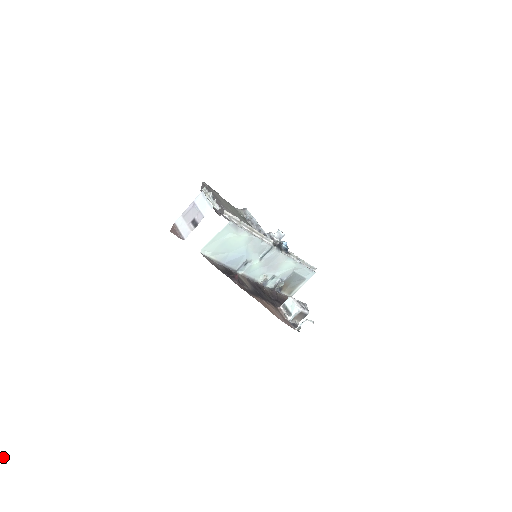
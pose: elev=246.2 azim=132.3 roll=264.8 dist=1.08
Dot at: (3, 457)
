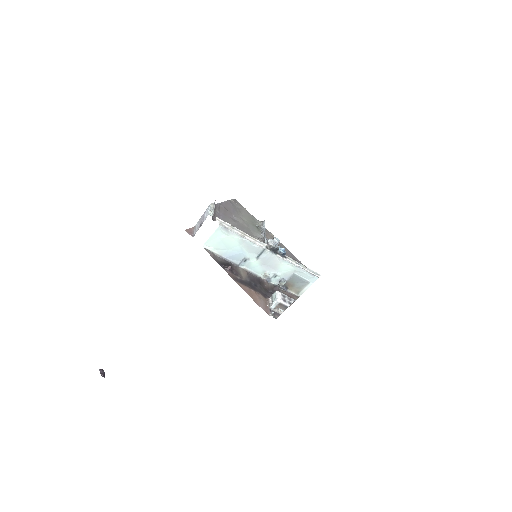
Dot at: (104, 373)
